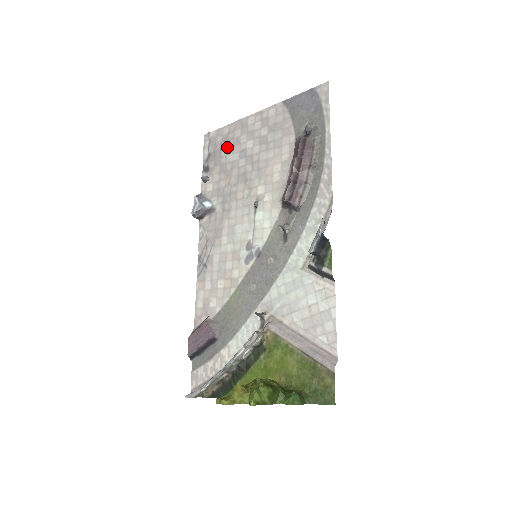
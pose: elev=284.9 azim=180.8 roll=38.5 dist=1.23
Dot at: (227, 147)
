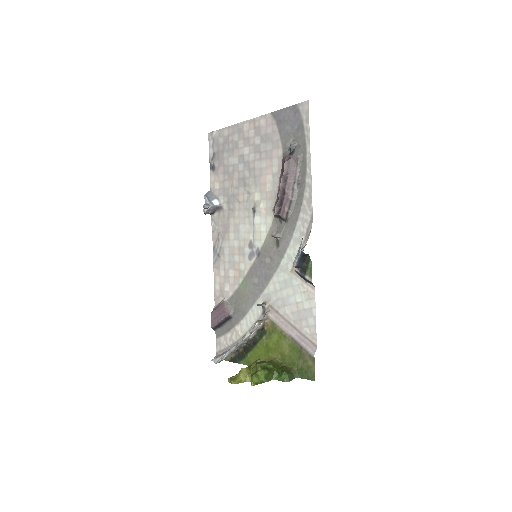
Dot at: (228, 150)
